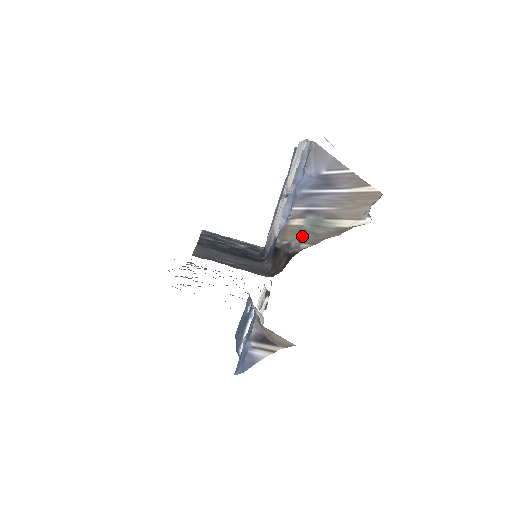
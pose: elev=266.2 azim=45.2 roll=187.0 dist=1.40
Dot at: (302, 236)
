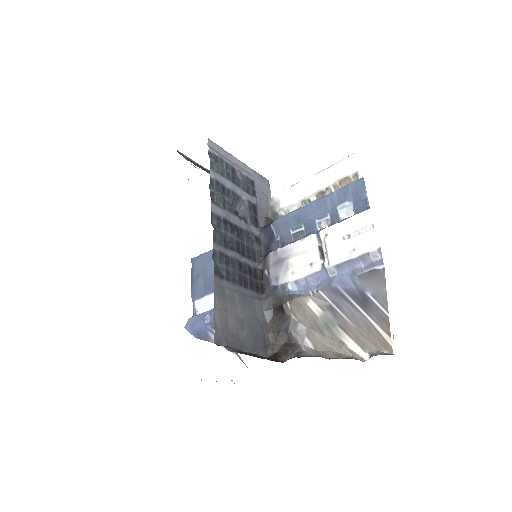
Dot at: (311, 327)
